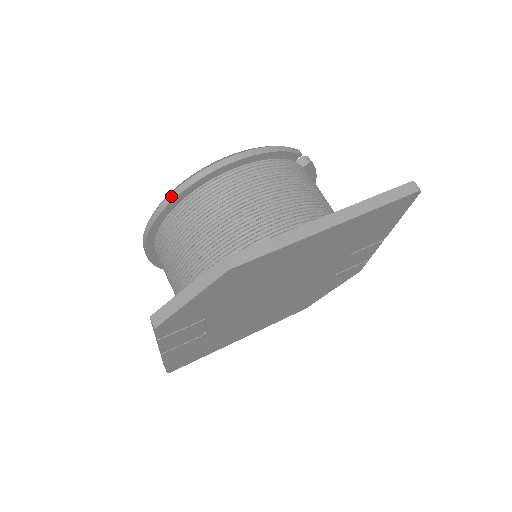
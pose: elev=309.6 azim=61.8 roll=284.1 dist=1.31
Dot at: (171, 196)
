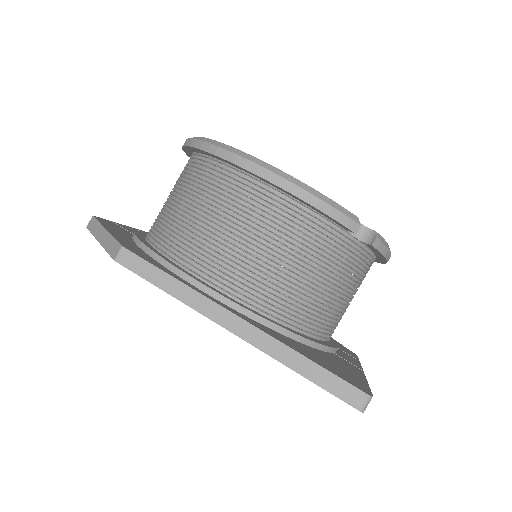
Dot at: (197, 142)
